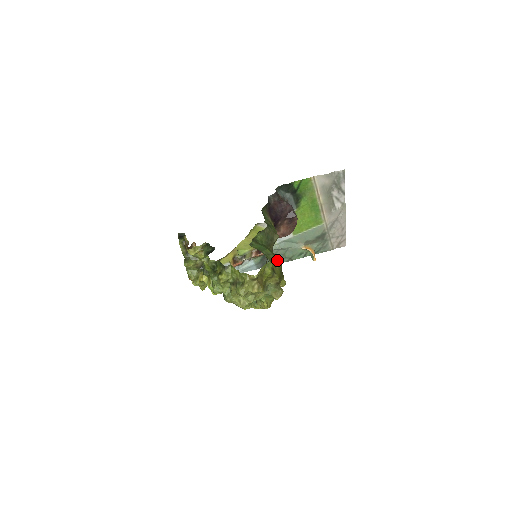
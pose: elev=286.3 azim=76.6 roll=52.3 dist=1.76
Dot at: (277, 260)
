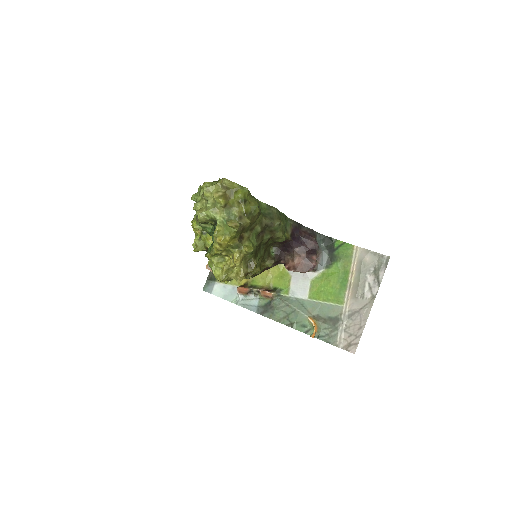
Dot at: (256, 202)
